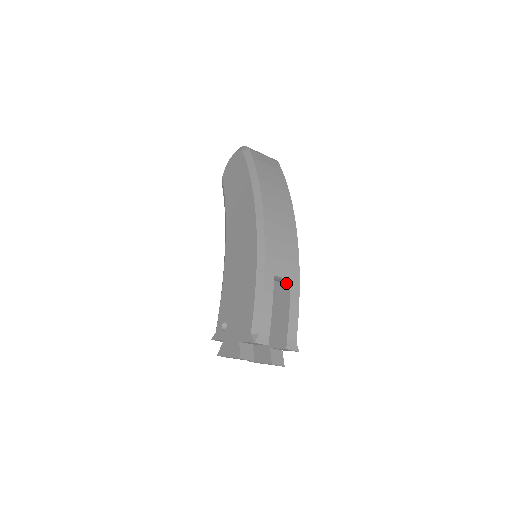
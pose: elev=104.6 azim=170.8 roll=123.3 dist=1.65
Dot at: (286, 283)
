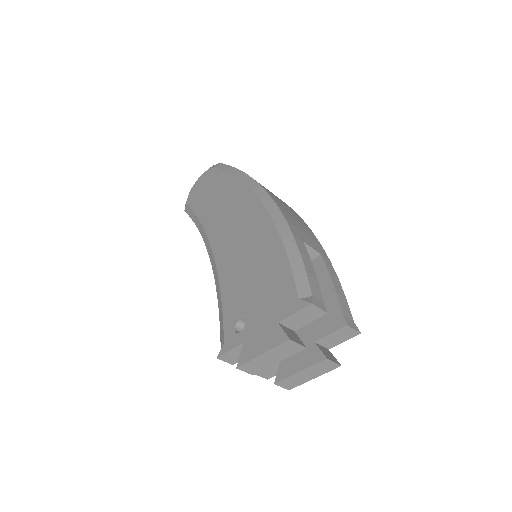
Dot at: (314, 260)
